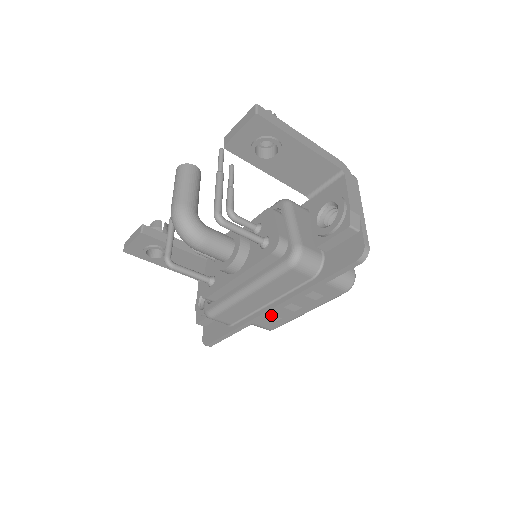
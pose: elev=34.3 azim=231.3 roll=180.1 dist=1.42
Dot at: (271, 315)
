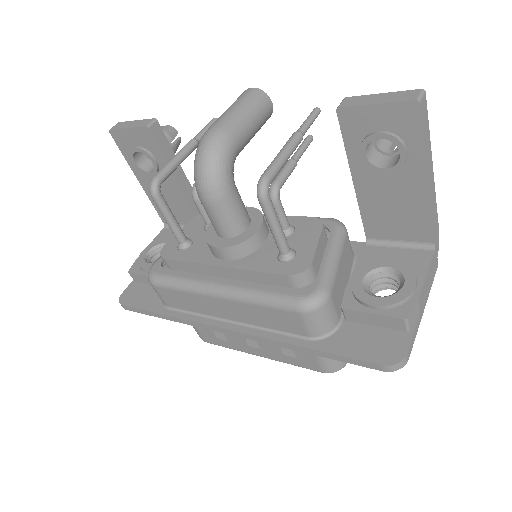
Dot at: occluded
